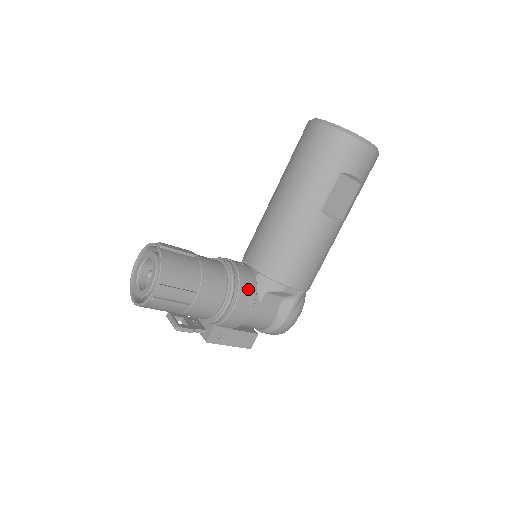
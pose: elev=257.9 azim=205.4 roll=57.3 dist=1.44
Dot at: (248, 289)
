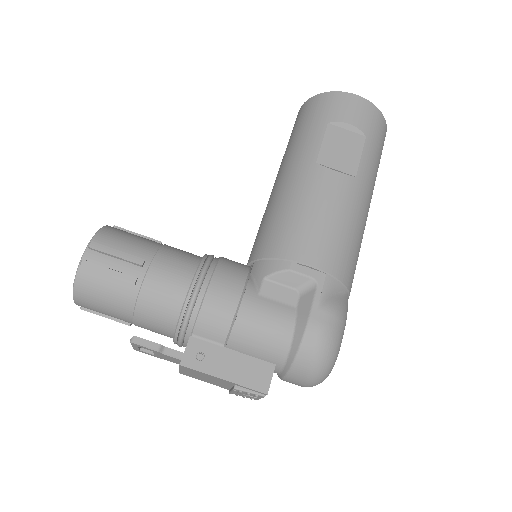
Dot at: (232, 269)
